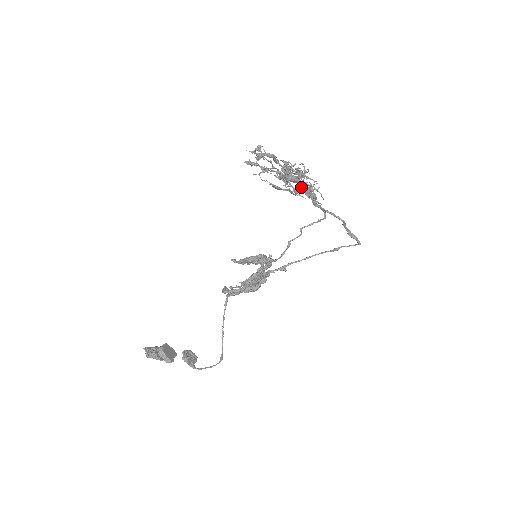
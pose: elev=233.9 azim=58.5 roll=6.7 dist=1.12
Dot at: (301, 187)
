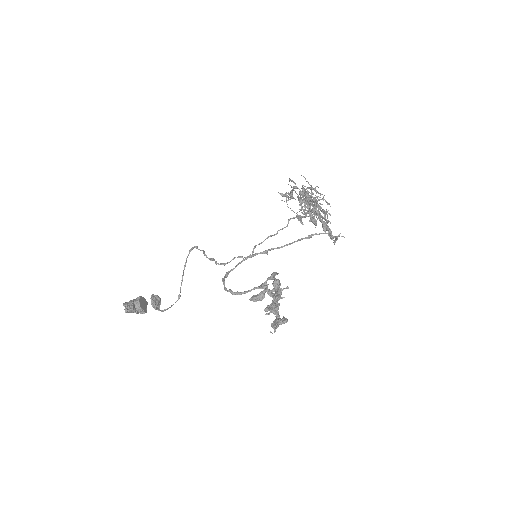
Dot at: (318, 216)
